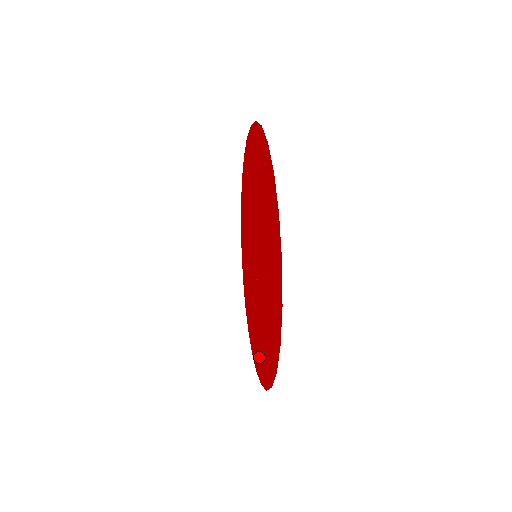
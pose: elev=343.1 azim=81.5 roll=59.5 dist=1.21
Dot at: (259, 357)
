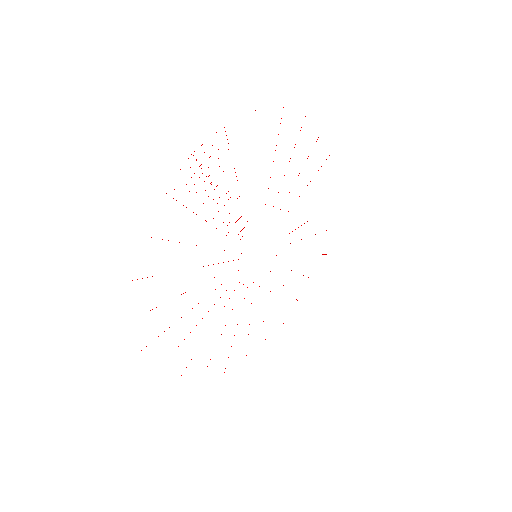
Dot at: occluded
